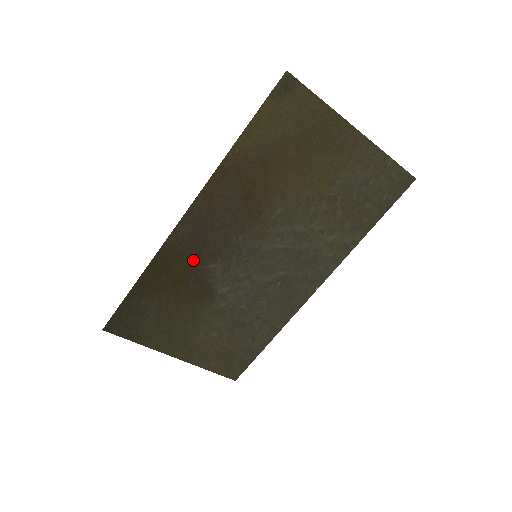
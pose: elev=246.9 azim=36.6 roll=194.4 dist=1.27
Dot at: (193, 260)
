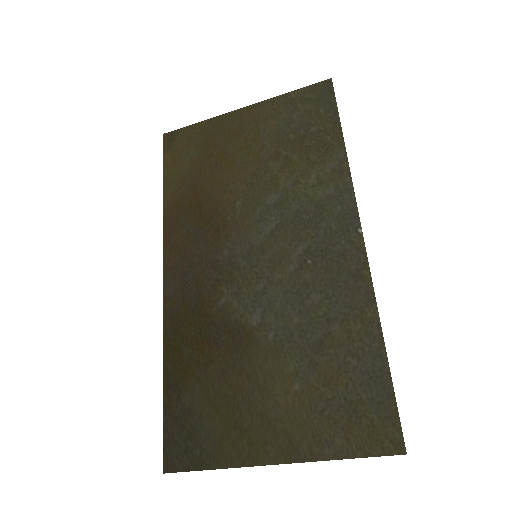
Dot at: (200, 310)
